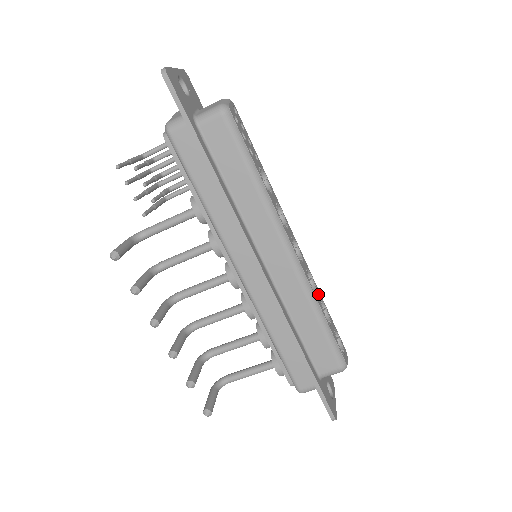
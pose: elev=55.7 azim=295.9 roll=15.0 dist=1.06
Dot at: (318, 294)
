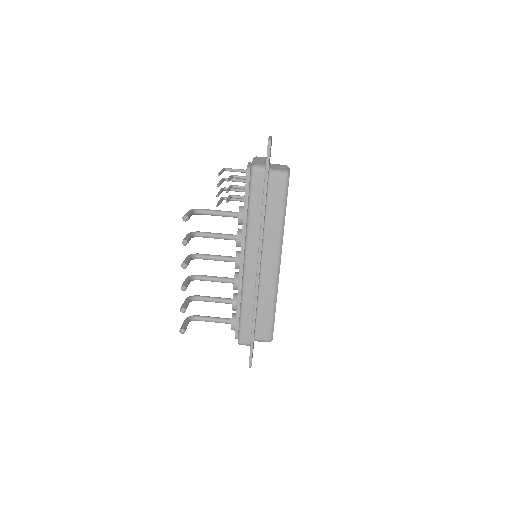
Dot at: occluded
